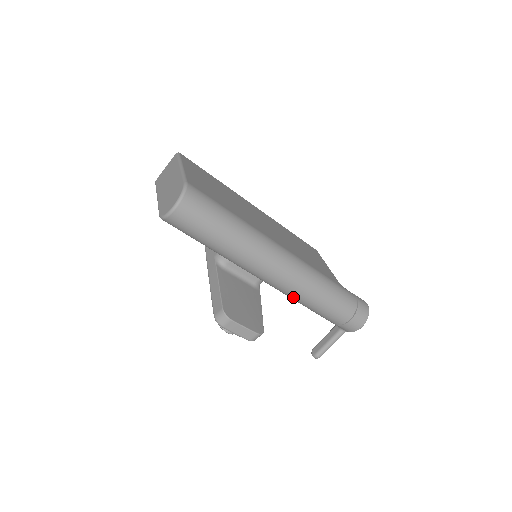
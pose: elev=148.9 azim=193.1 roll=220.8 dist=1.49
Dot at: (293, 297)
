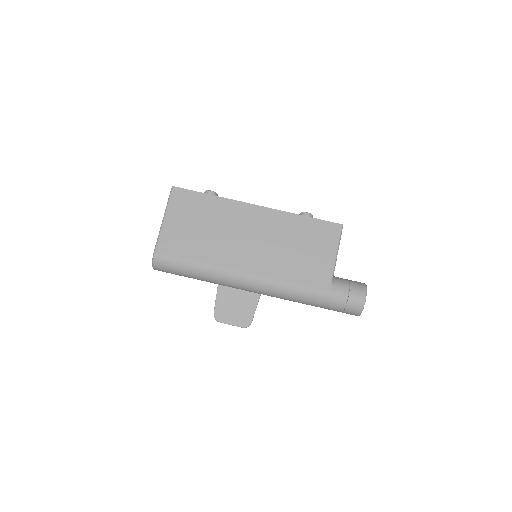
Dot at: occluded
